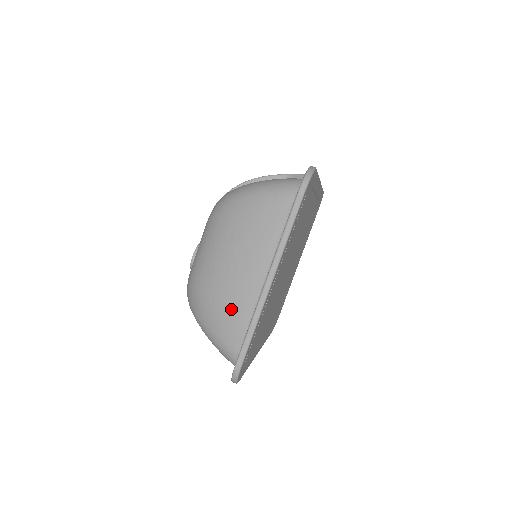
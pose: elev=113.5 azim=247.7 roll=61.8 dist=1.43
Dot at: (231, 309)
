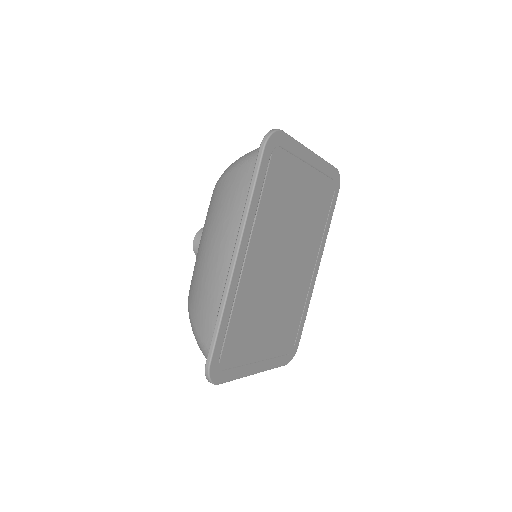
Dot at: occluded
